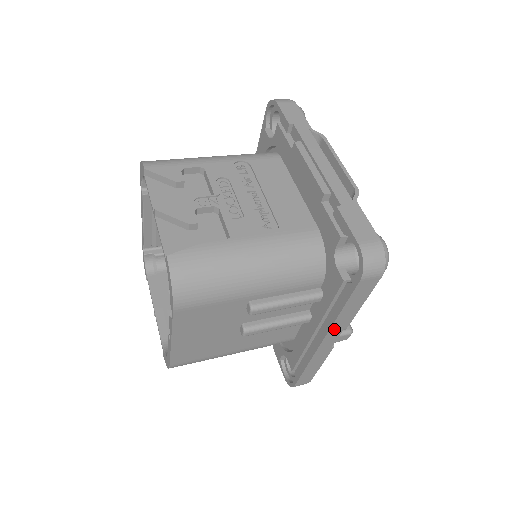
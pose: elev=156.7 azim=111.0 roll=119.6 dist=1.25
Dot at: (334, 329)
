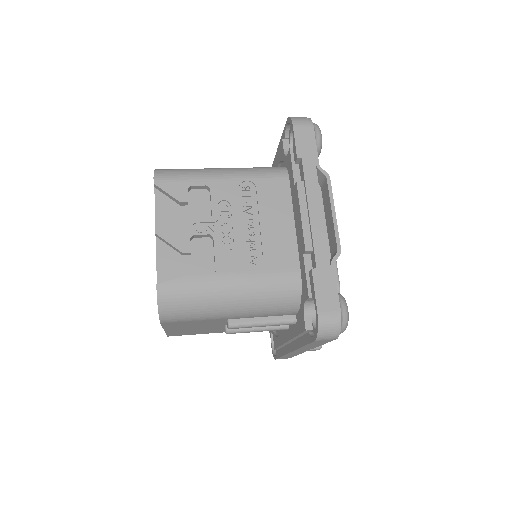
Dot at: (301, 349)
